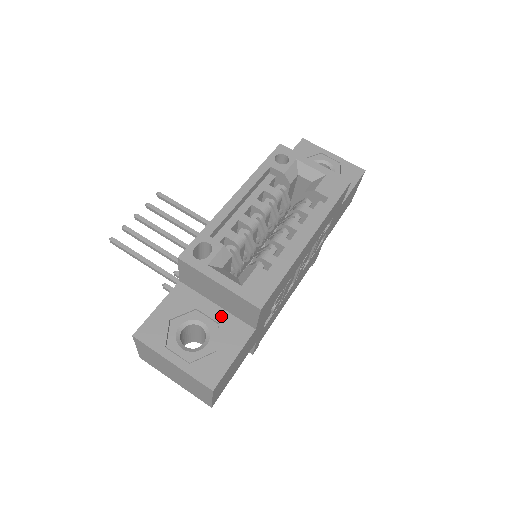
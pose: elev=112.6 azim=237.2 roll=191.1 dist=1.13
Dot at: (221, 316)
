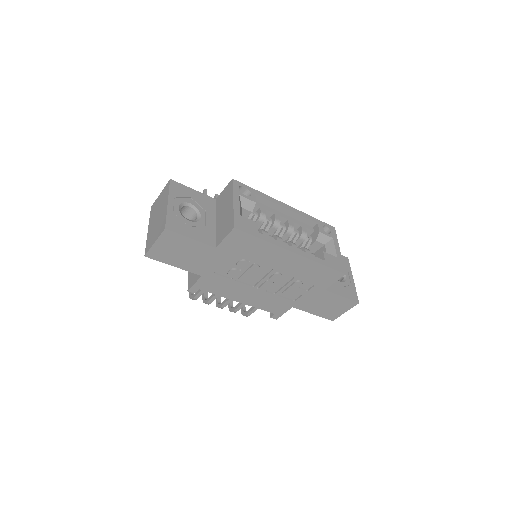
Dot at: (211, 226)
